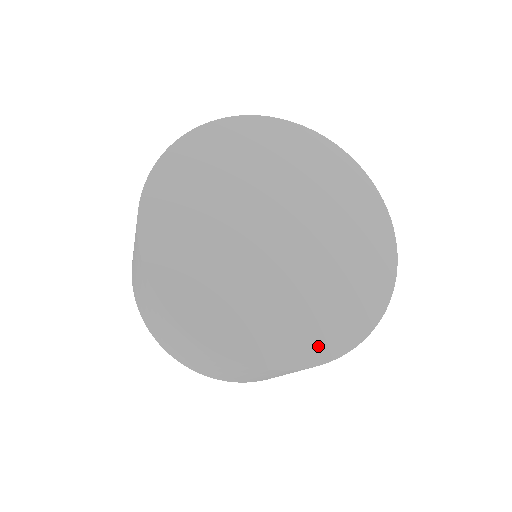
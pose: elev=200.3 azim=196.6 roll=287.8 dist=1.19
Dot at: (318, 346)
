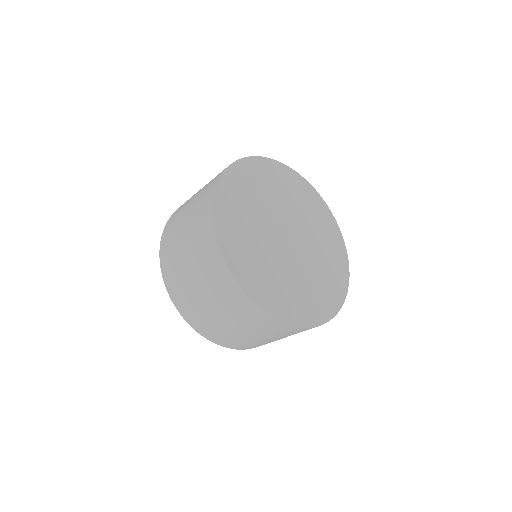
Dot at: (341, 285)
